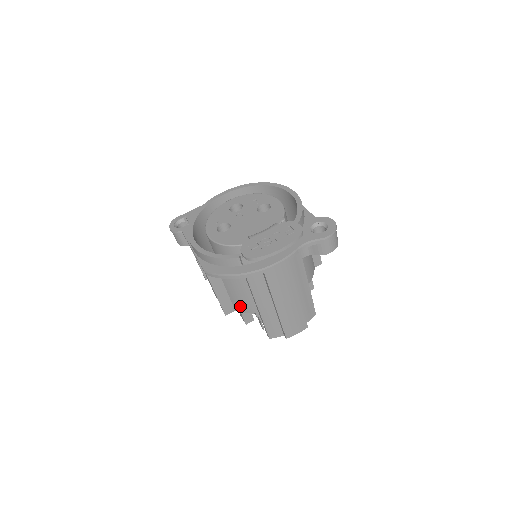
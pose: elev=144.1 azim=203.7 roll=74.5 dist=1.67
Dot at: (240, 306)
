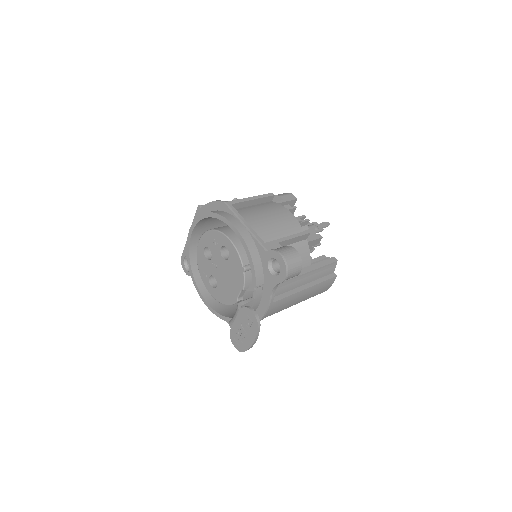
Dot at: occluded
